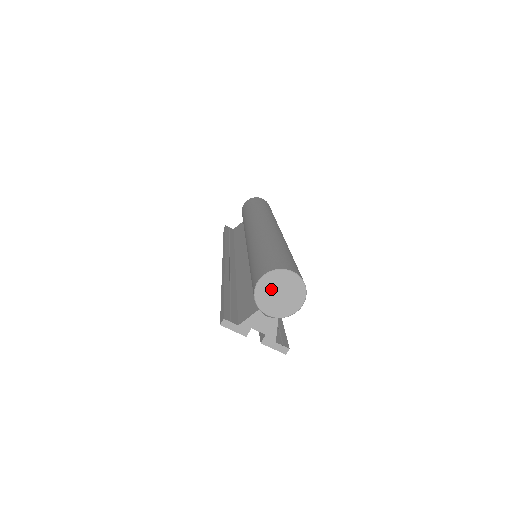
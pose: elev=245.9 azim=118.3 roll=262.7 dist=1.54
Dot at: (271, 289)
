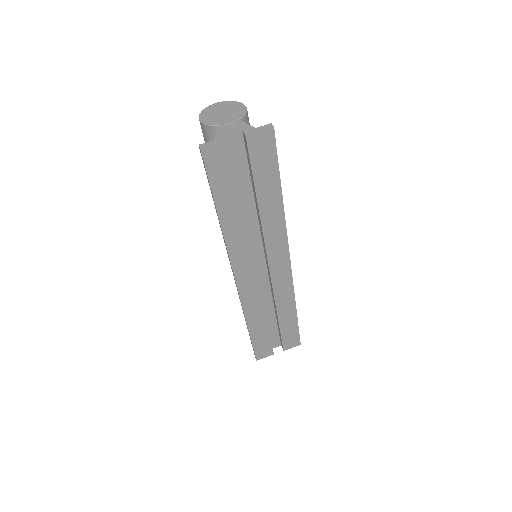
Dot at: (213, 115)
